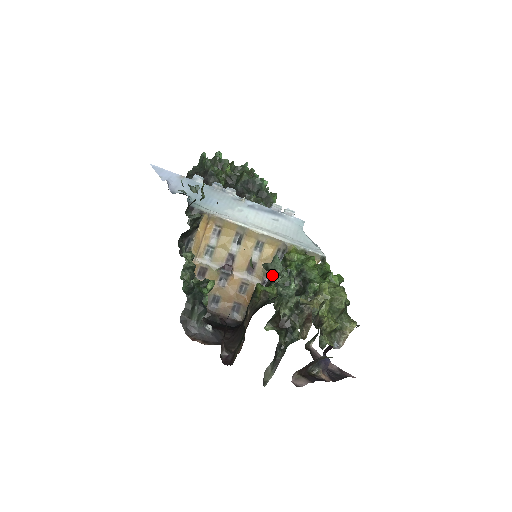
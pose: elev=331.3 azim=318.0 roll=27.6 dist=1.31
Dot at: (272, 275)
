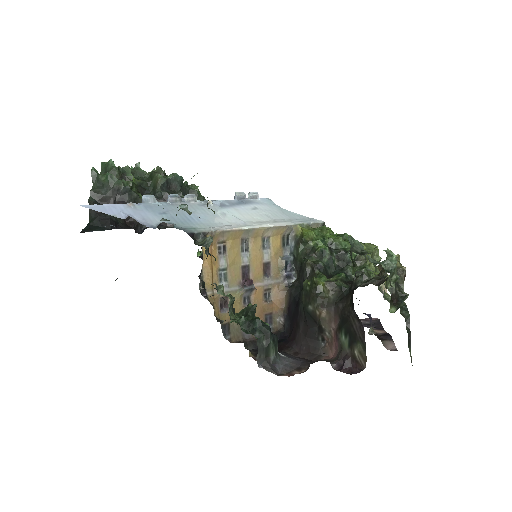
Dot at: (311, 263)
